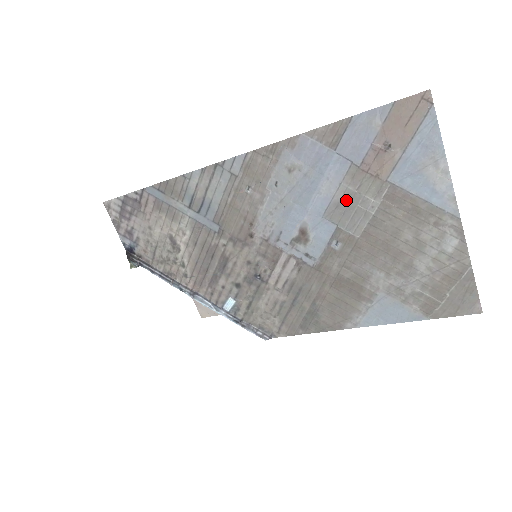
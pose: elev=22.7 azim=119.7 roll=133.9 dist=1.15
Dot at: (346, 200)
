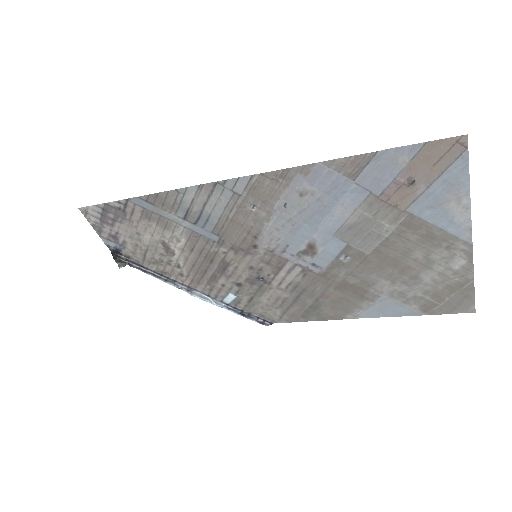
Dot at: (360, 224)
